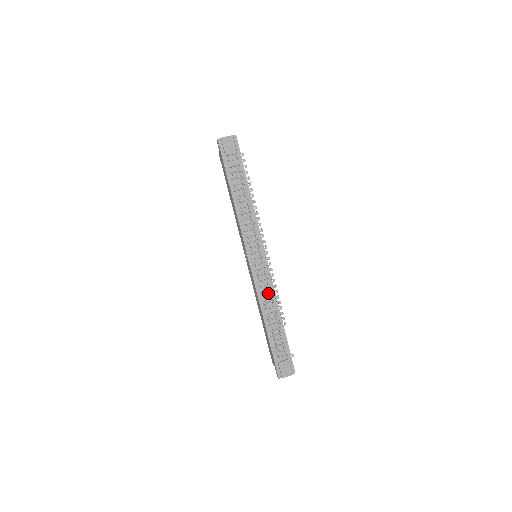
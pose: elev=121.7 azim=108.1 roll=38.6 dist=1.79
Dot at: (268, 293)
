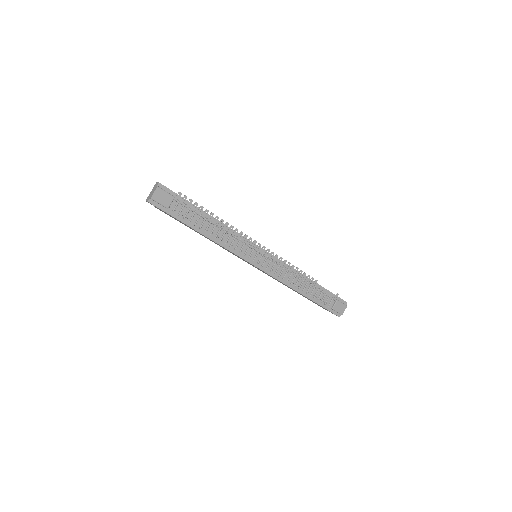
Dot at: (288, 273)
